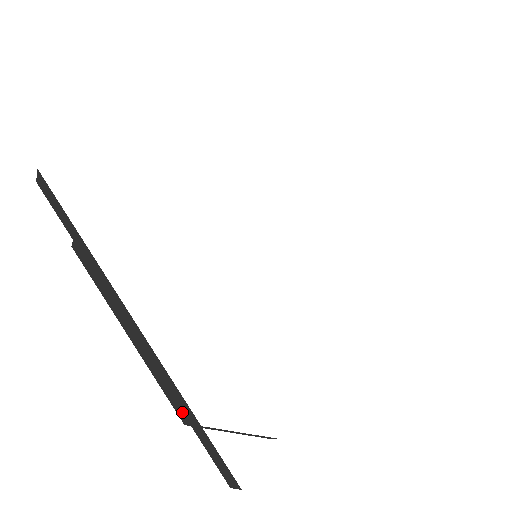
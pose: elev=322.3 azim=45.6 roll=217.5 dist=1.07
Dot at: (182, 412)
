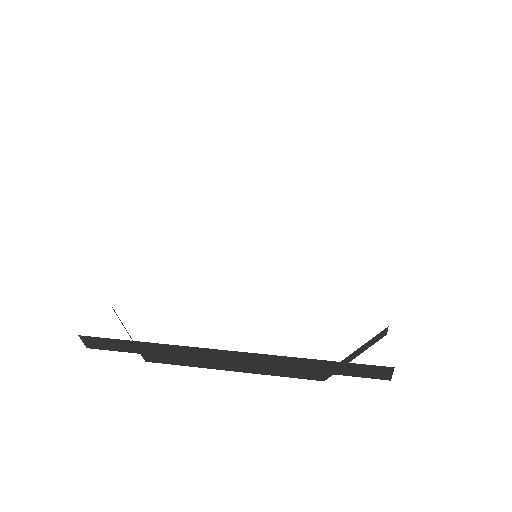
Dot at: occluded
